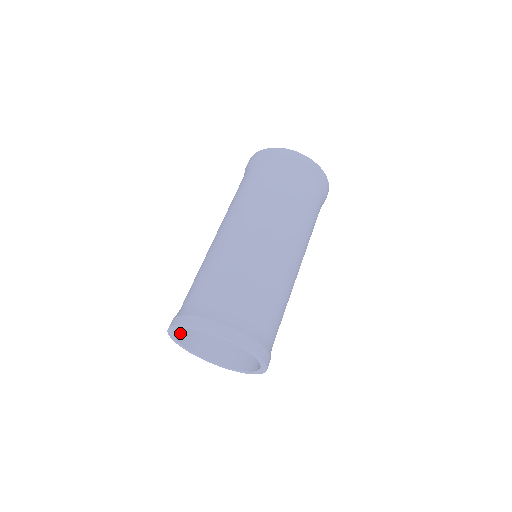
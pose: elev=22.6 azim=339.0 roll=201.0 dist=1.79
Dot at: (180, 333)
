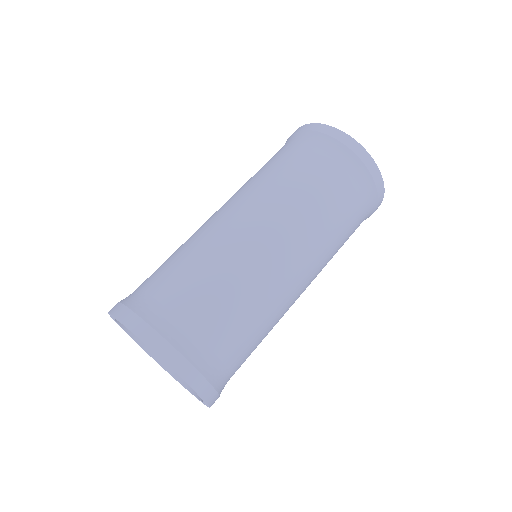
Dot at: occluded
